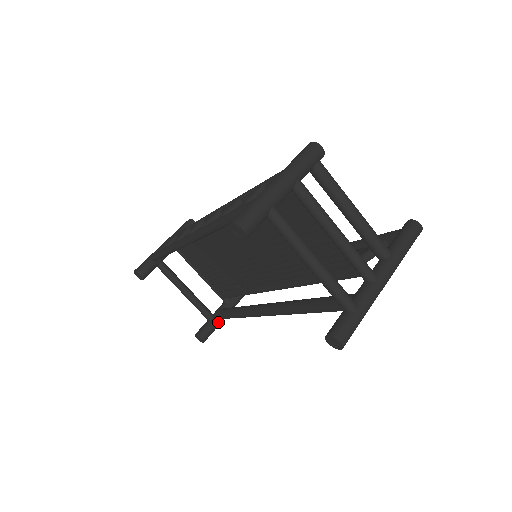
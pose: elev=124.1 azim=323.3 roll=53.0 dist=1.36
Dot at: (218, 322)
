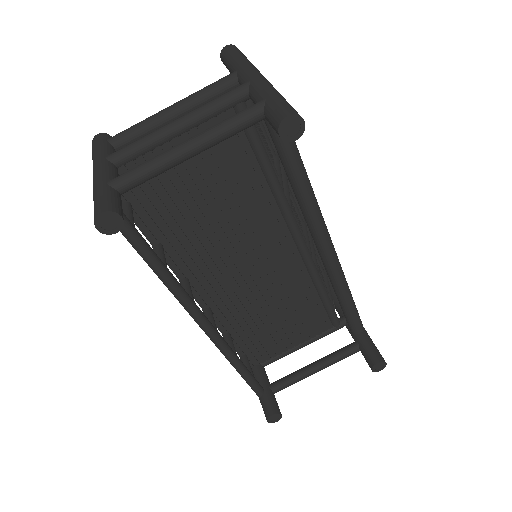
Dot at: (365, 338)
